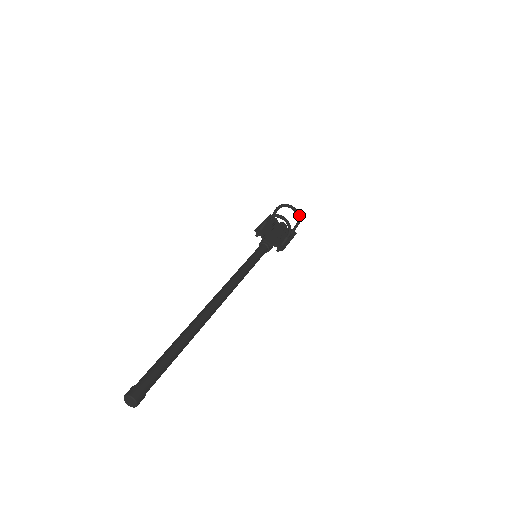
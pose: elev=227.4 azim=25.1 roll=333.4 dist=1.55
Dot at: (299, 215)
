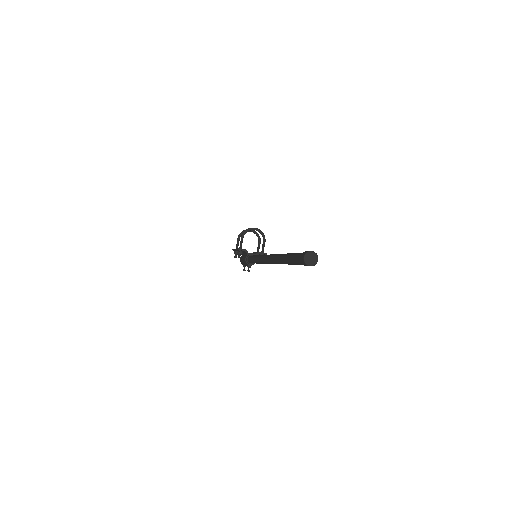
Dot at: (258, 234)
